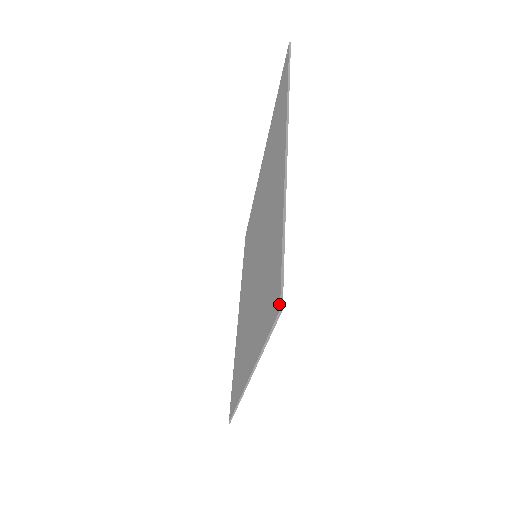
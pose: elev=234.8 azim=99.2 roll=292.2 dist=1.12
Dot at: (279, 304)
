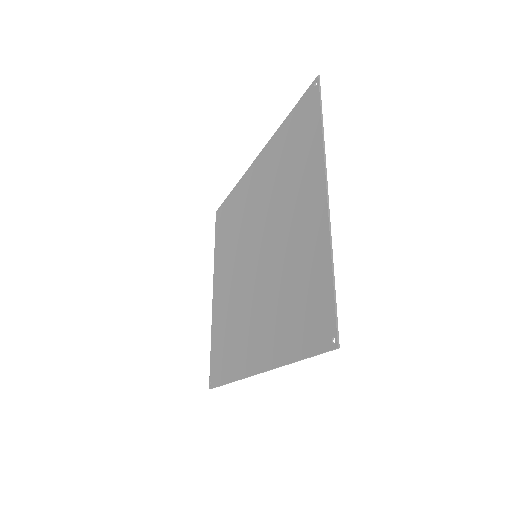
Dot at: (336, 342)
